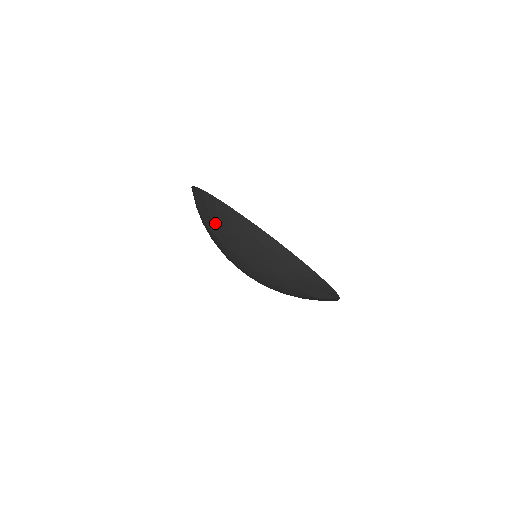
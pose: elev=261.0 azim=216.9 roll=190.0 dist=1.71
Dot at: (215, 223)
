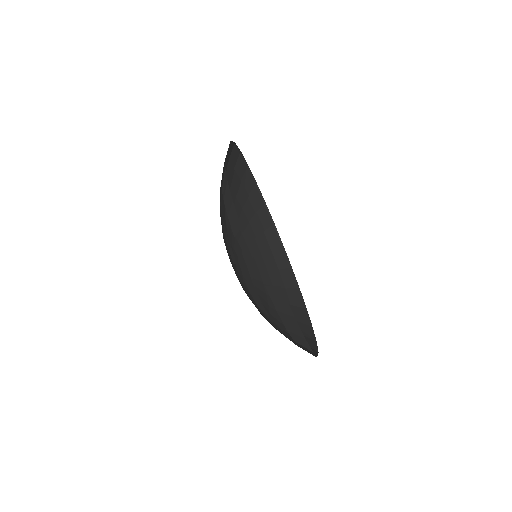
Dot at: (245, 216)
